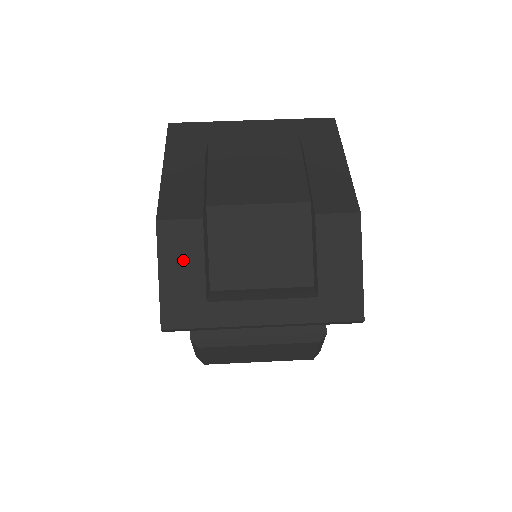
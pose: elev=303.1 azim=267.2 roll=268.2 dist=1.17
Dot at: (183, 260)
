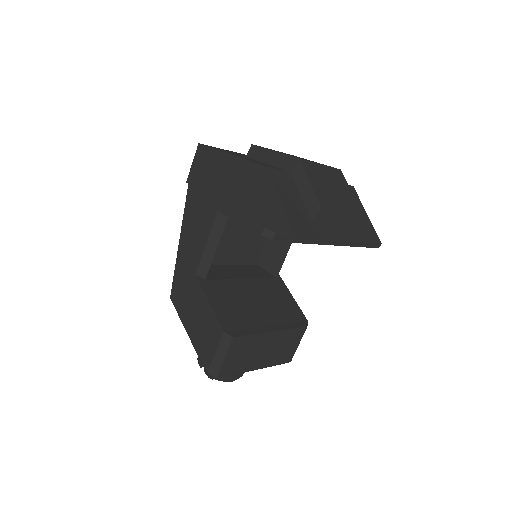
Dot at: (290, 194)
